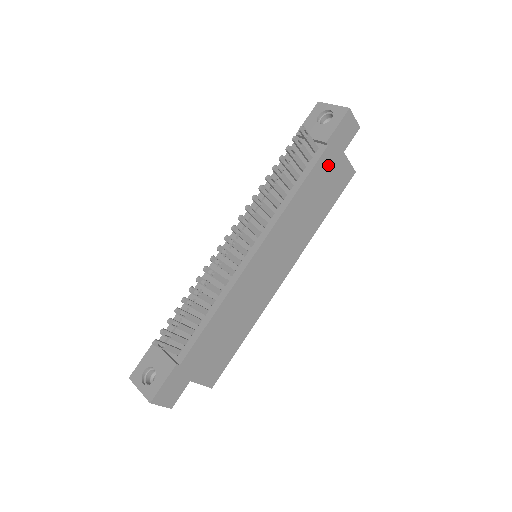
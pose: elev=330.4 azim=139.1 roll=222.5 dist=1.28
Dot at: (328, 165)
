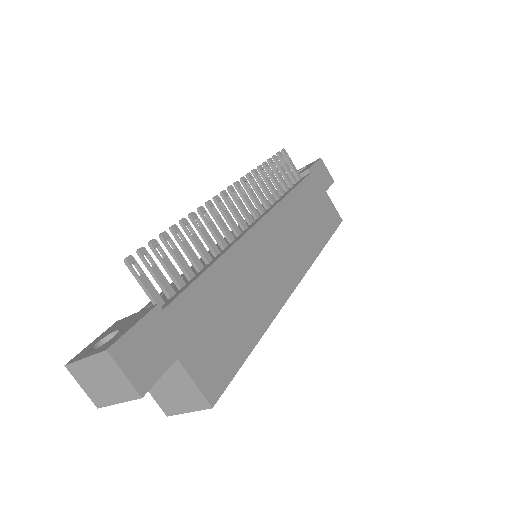
Dot at: (314, 192)
